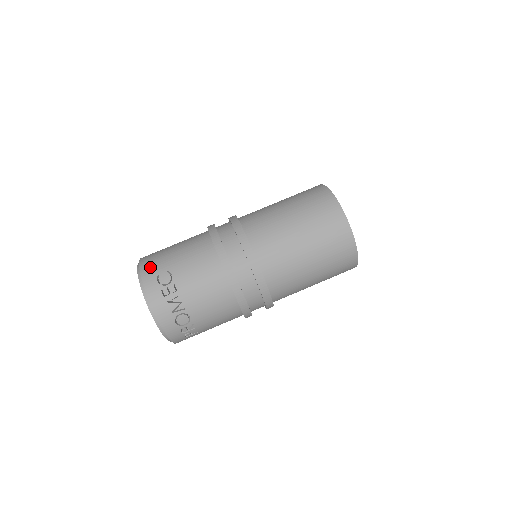
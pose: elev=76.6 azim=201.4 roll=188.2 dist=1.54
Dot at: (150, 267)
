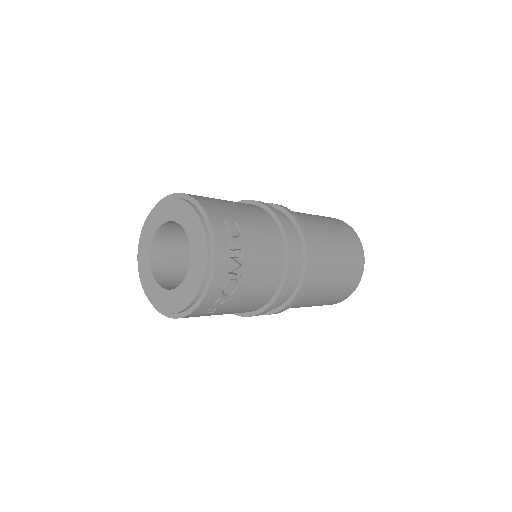
Dot at: (213, 207)
